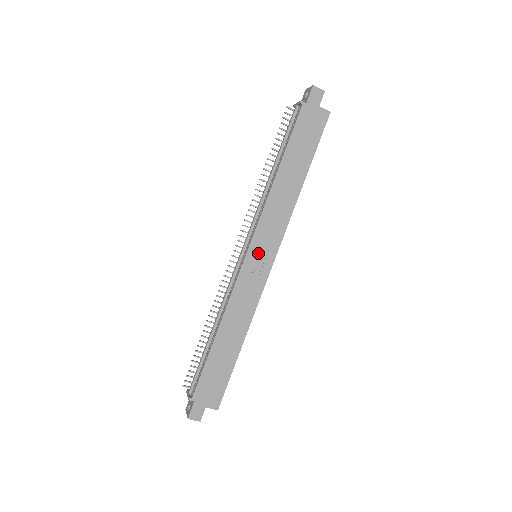
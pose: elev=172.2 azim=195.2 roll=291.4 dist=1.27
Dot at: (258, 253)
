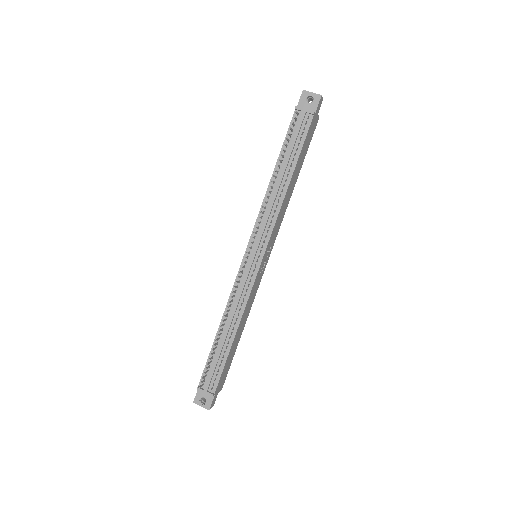
Dot at: (265, 256)
